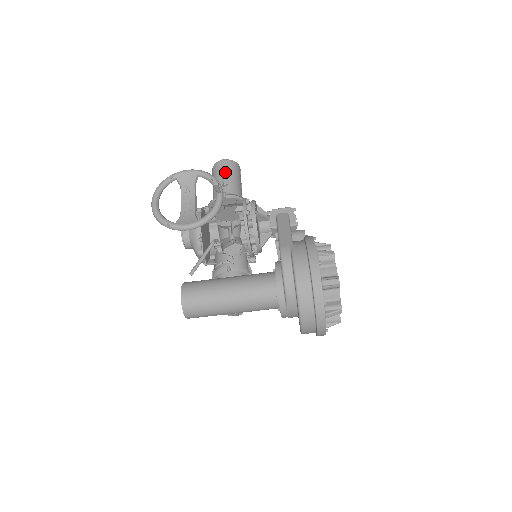
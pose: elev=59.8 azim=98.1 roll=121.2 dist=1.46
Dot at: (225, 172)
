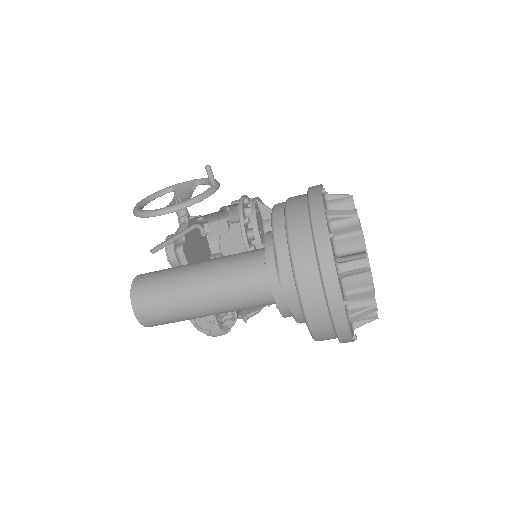
Dot at: occluded
